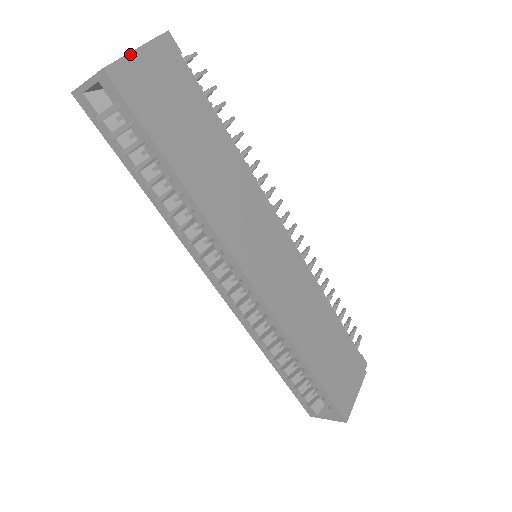
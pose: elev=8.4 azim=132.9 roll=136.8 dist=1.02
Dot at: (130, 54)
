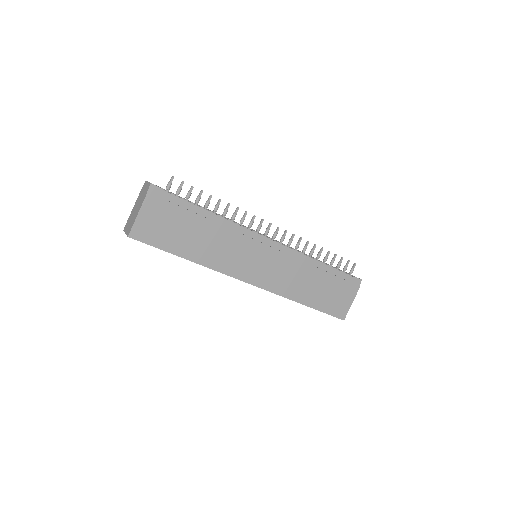
Dot at: (137, 218)
